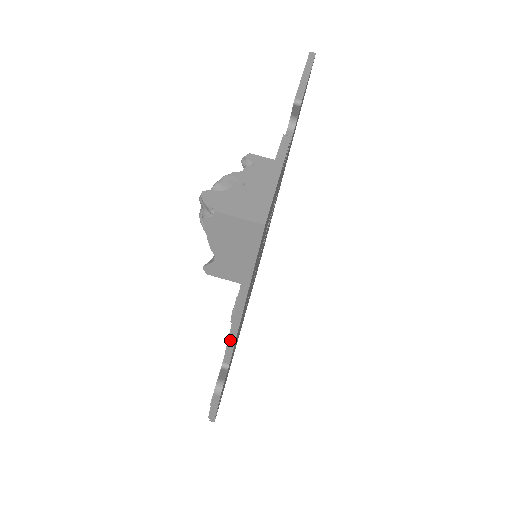
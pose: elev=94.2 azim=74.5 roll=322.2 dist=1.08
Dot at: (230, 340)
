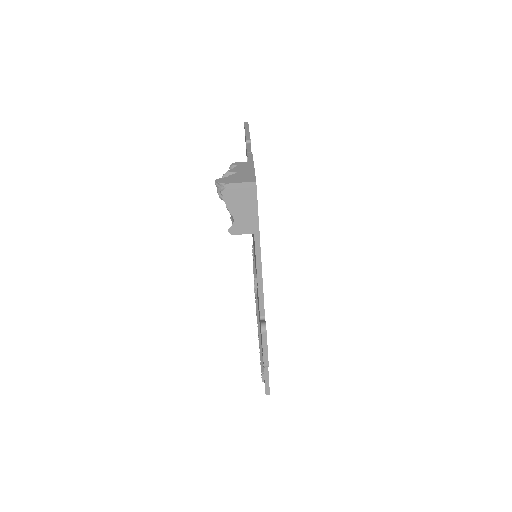
Dot at: (259, 290)
